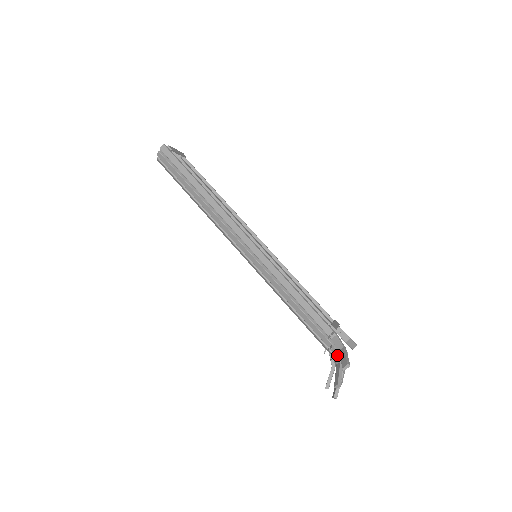
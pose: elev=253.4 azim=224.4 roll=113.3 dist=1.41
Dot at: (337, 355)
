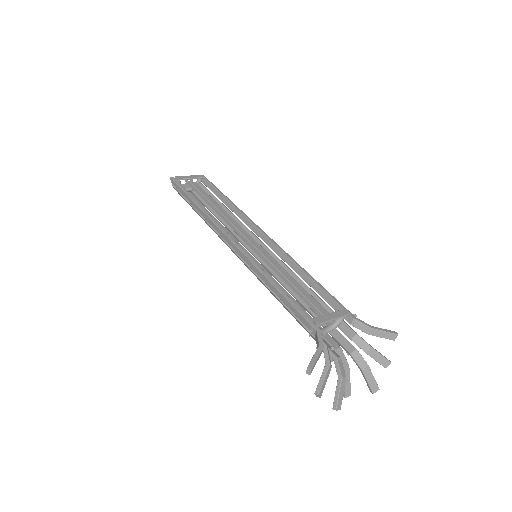
Dot at: occluded
